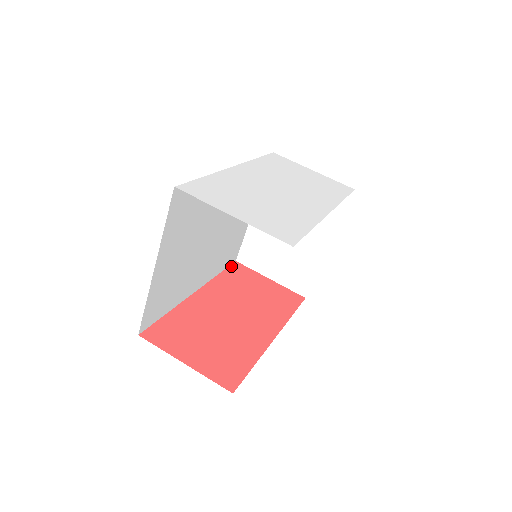
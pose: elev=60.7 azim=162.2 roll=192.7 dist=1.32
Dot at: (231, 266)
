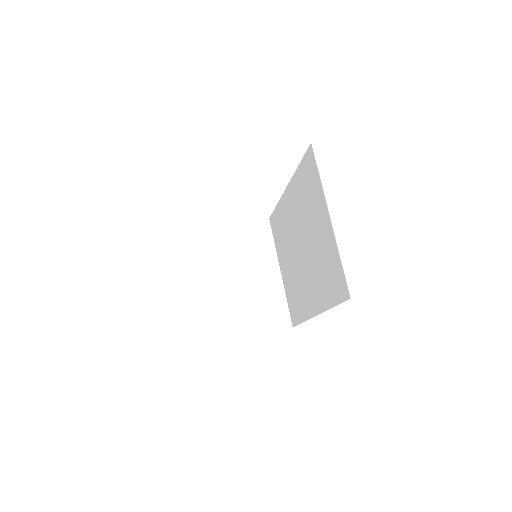
Dot at: occluded
